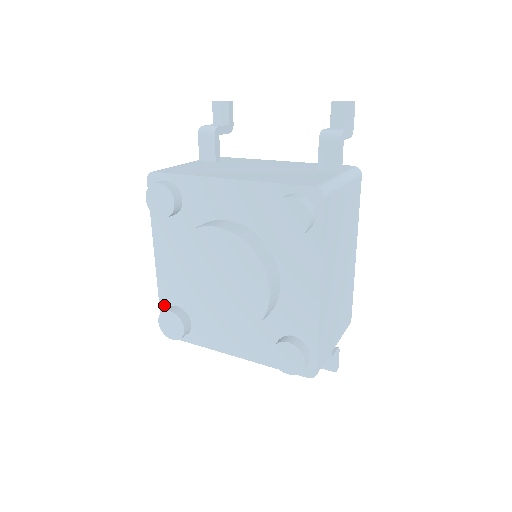
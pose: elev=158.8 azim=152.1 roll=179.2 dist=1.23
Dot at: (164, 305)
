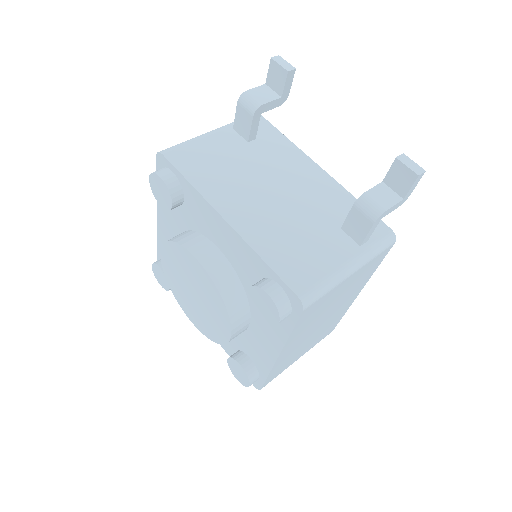
Dot at: occluded
